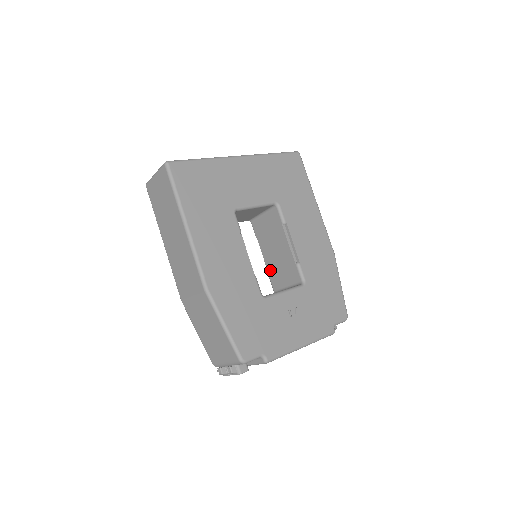
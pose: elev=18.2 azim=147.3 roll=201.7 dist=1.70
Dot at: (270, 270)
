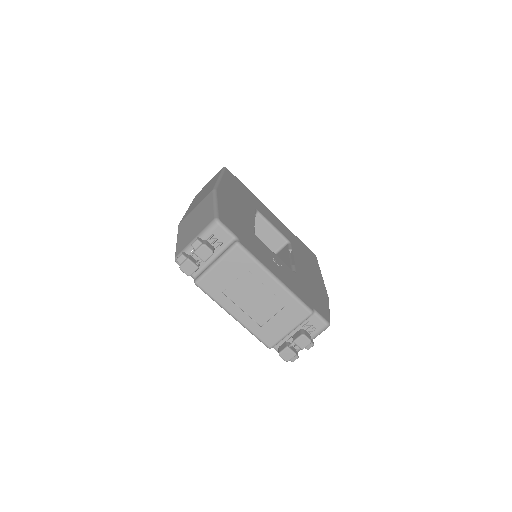
Dot at: occluded
